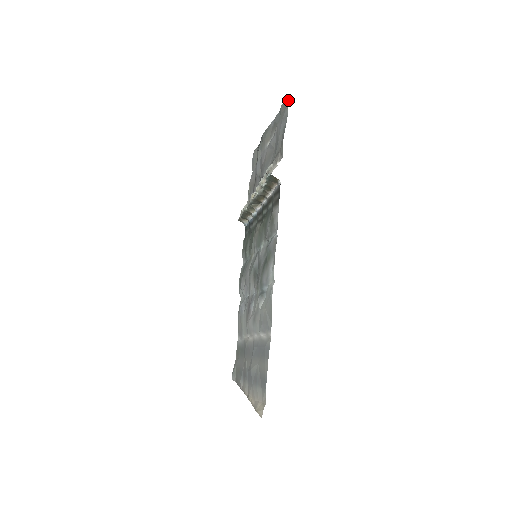
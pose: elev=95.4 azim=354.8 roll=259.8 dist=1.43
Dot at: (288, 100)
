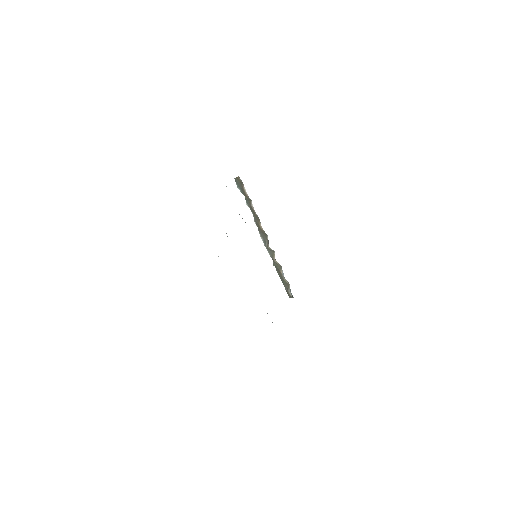
Dot at: occluded
